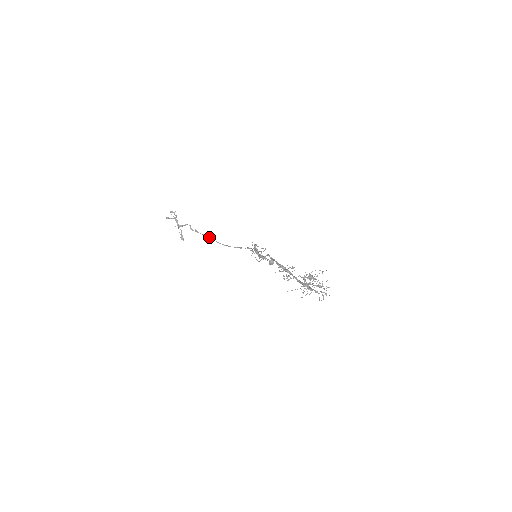
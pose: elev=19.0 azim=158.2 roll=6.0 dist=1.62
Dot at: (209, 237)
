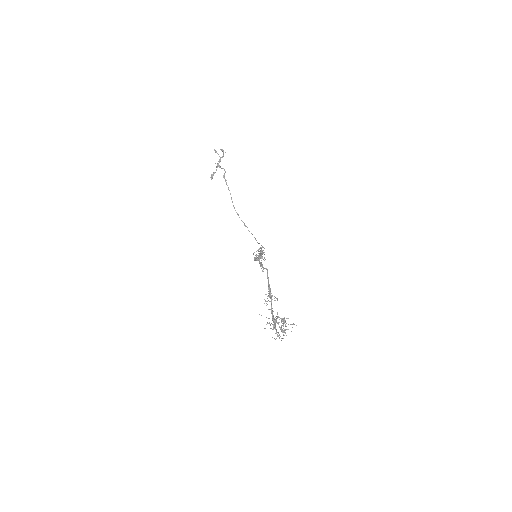
Dot at: occluded
